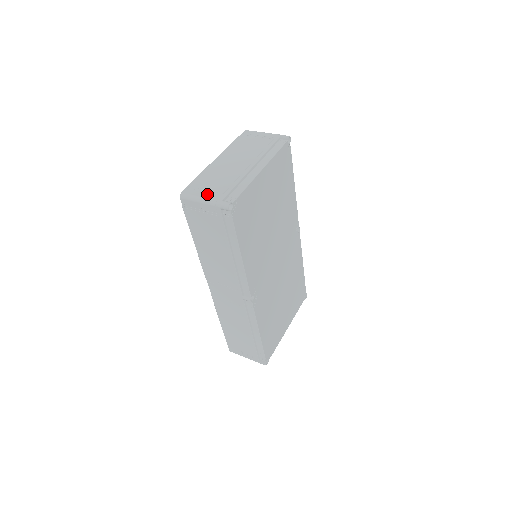
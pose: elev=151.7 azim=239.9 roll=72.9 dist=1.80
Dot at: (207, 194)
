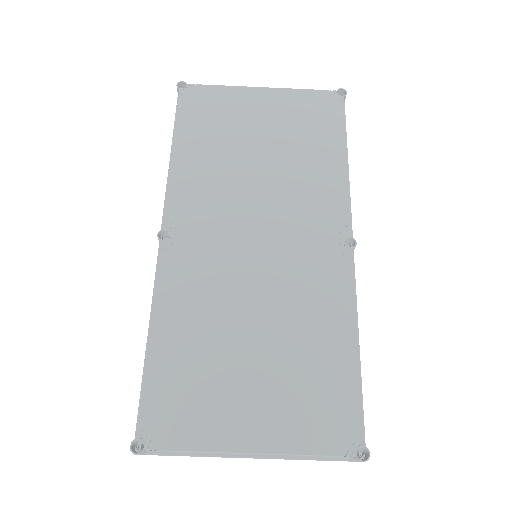
Dot at: occluded
